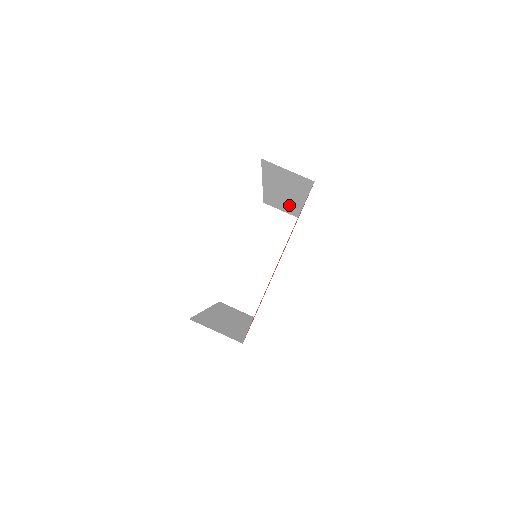
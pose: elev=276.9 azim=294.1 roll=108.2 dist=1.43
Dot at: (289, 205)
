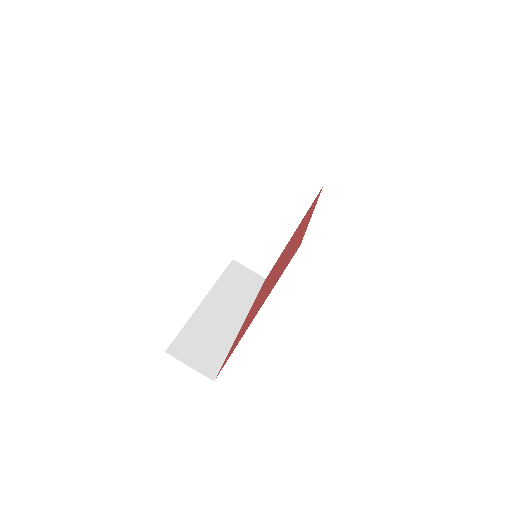
Dot at: occluded
